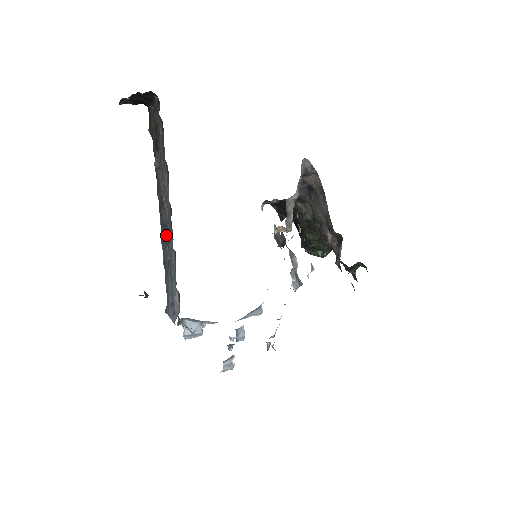
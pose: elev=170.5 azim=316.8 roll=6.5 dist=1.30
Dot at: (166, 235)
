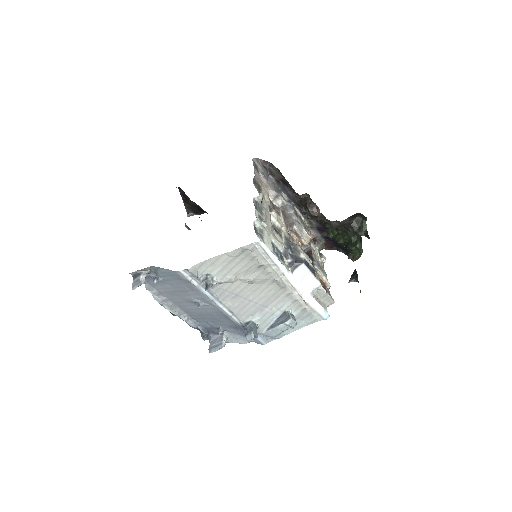
Dot at: occluded
